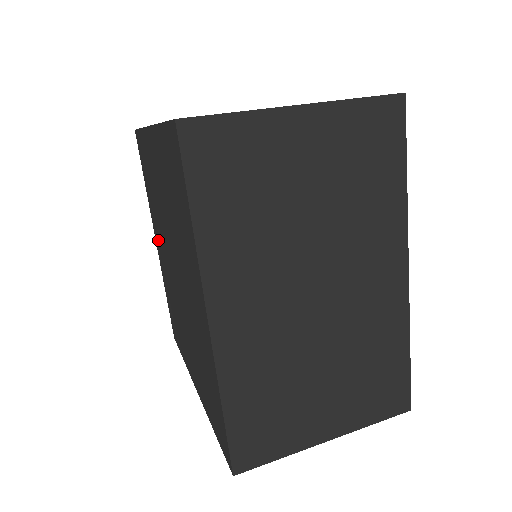
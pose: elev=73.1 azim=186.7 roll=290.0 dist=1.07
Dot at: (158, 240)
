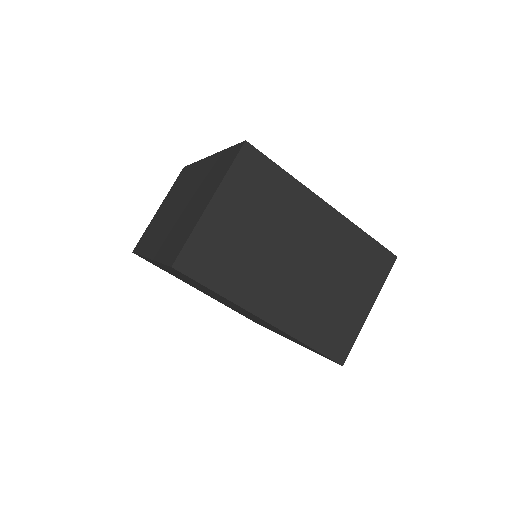
Dot at: occluded
